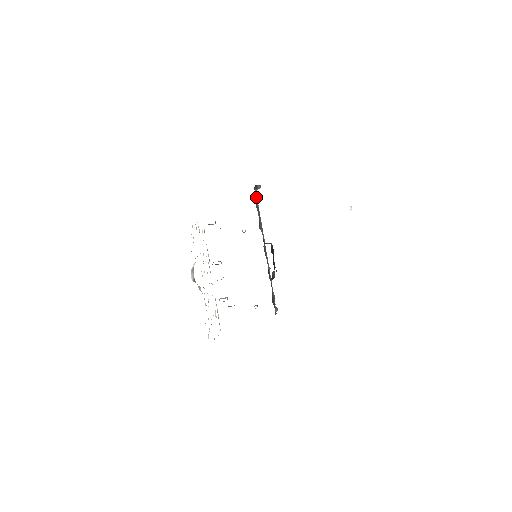
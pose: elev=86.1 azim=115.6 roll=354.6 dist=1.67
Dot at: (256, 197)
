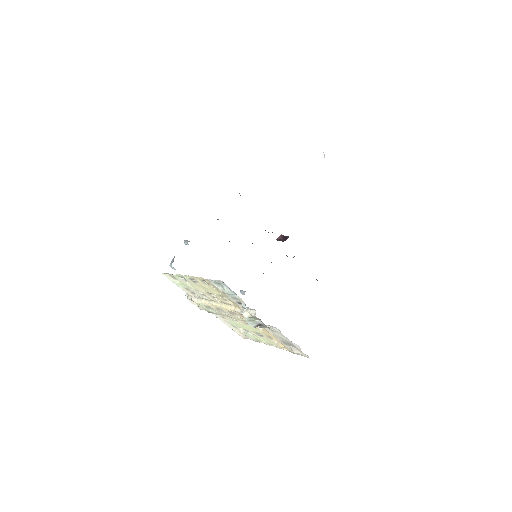
Dot at: occluded
